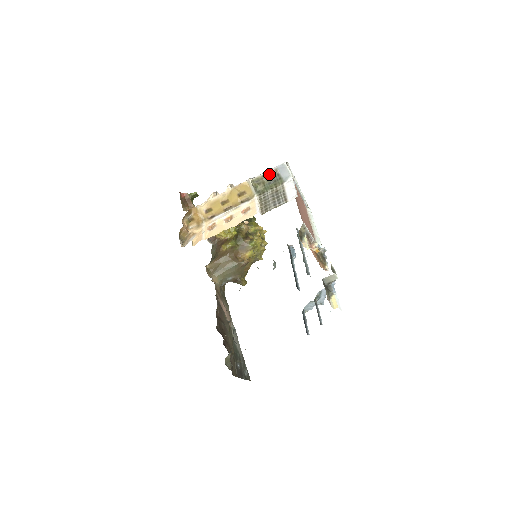
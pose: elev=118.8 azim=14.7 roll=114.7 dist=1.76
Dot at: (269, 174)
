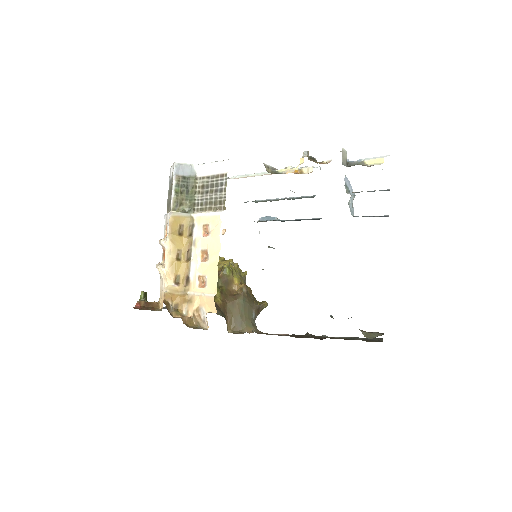
Dot at: (177, 187)
